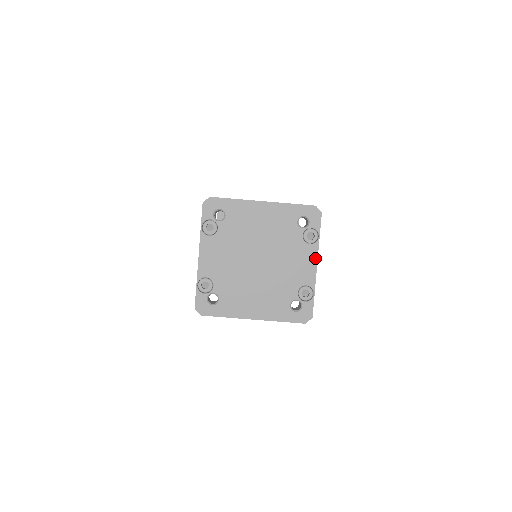
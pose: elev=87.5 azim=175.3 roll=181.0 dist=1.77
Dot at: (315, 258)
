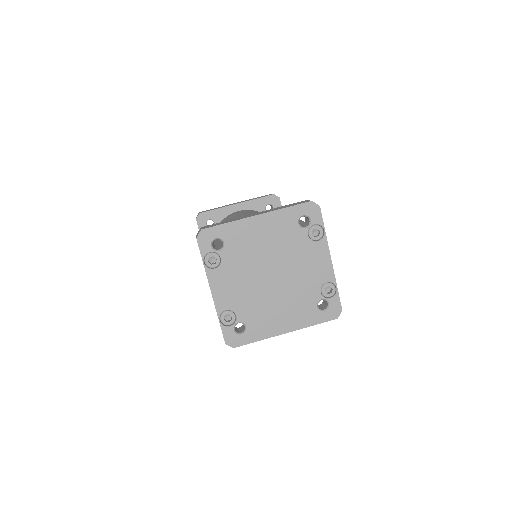
Dot at: (327, 253)
